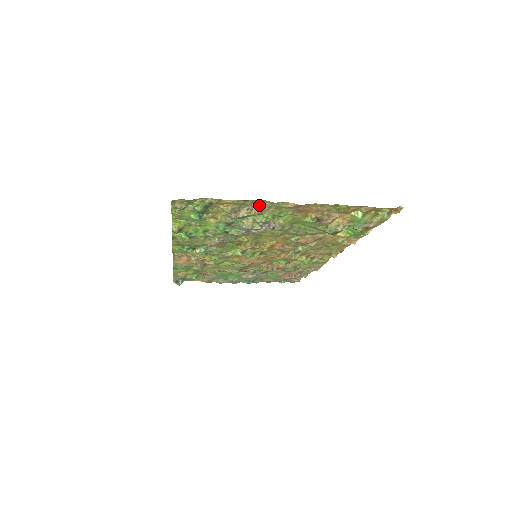
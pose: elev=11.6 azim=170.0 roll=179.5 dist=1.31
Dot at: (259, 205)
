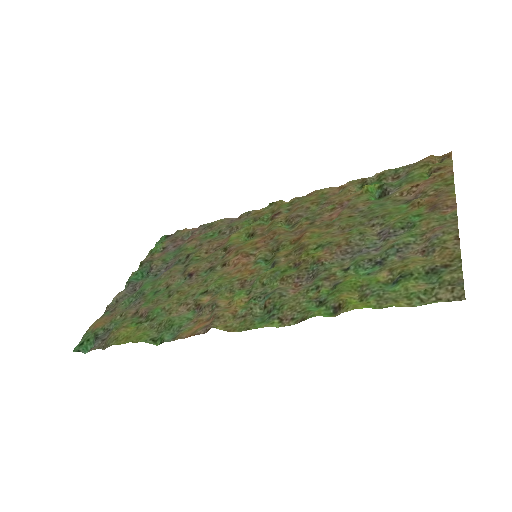
Dot at: (439, 230)
